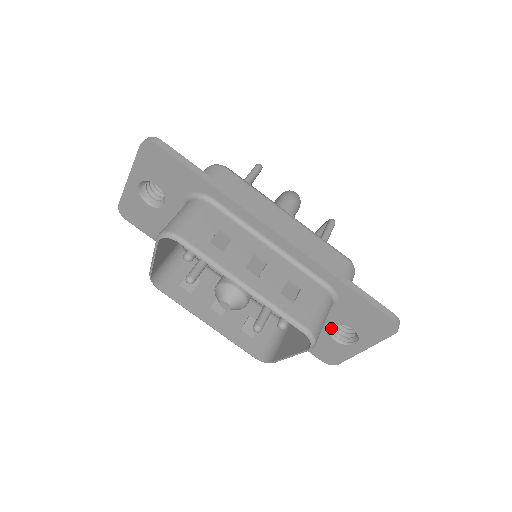
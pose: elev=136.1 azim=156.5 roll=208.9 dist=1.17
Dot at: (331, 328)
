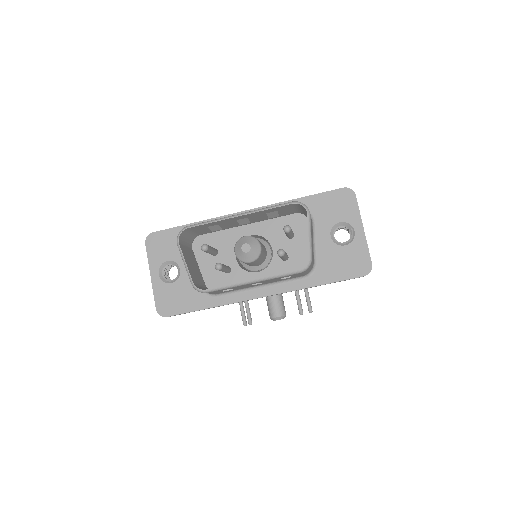
Dot at: (333, 240)
